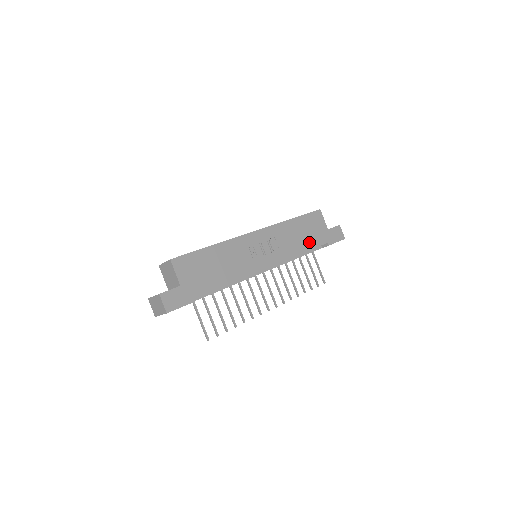
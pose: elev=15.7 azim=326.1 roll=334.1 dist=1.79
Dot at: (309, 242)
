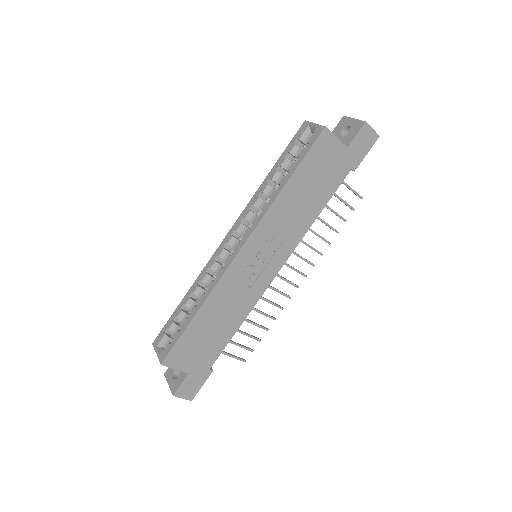
Dot at: (323, 194)
